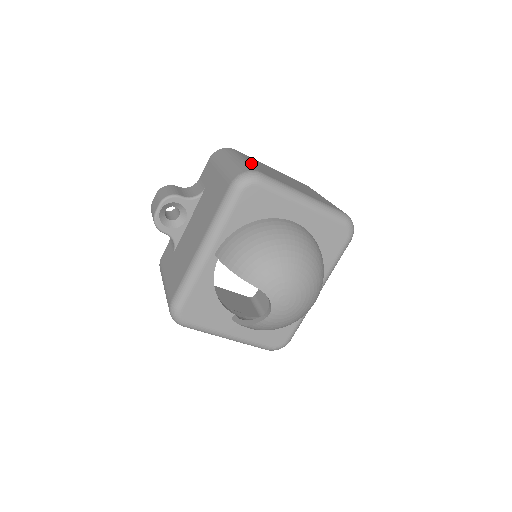
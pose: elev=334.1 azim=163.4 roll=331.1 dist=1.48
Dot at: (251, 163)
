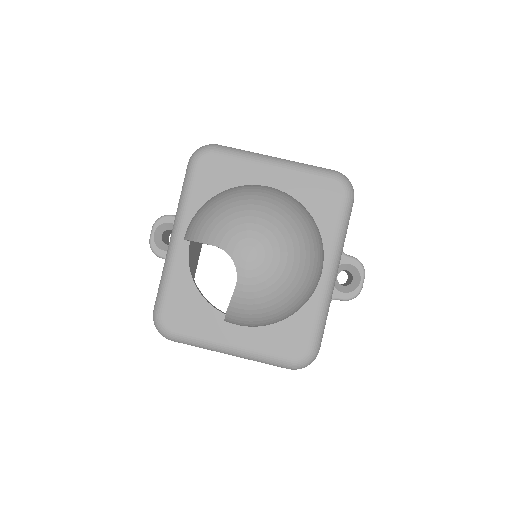
Dot at: occluded
